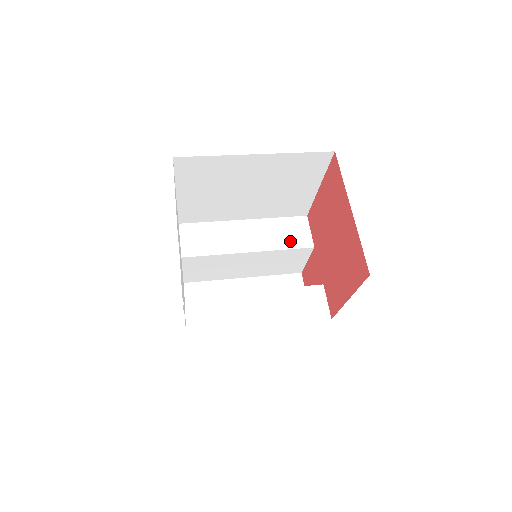
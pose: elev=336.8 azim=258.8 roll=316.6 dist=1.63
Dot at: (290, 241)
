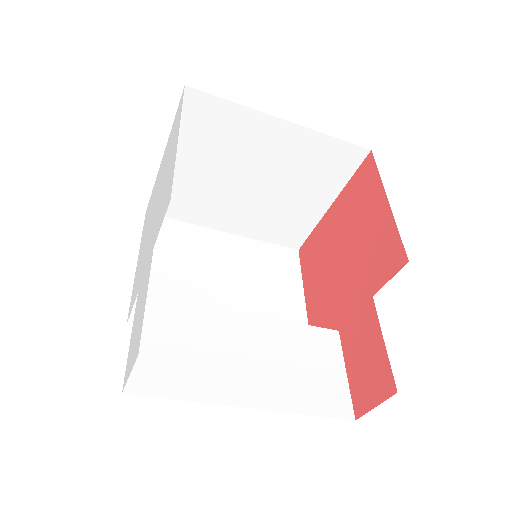
Dot at: occluded
